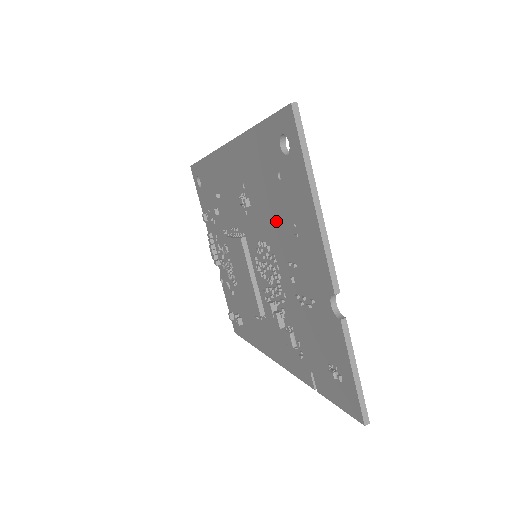
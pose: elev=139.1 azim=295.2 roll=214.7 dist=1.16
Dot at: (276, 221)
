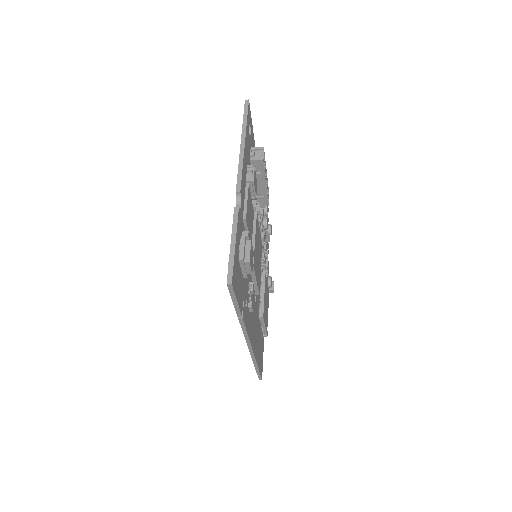
Dot at: occluded
